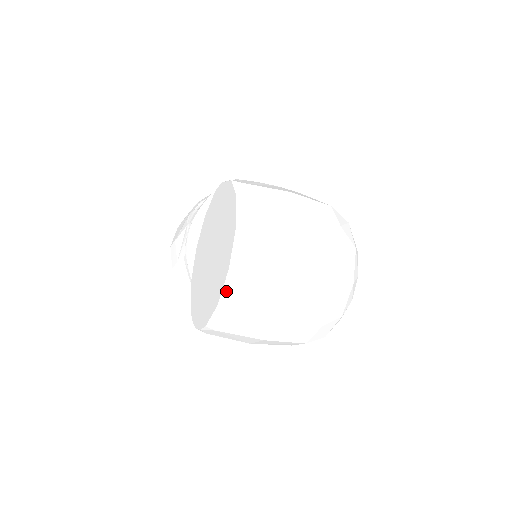
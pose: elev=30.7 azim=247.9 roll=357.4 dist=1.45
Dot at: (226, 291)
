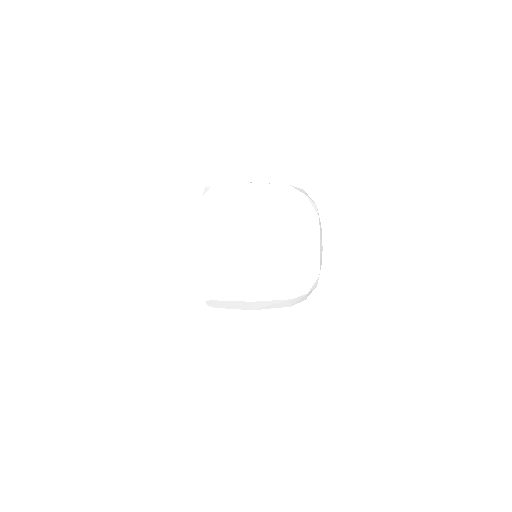
Dot at: (202, 237)
